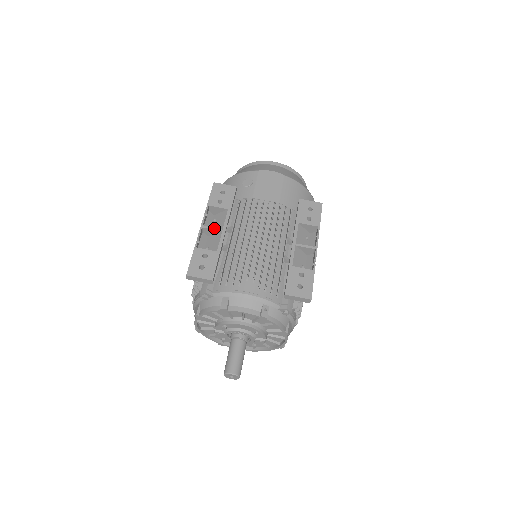
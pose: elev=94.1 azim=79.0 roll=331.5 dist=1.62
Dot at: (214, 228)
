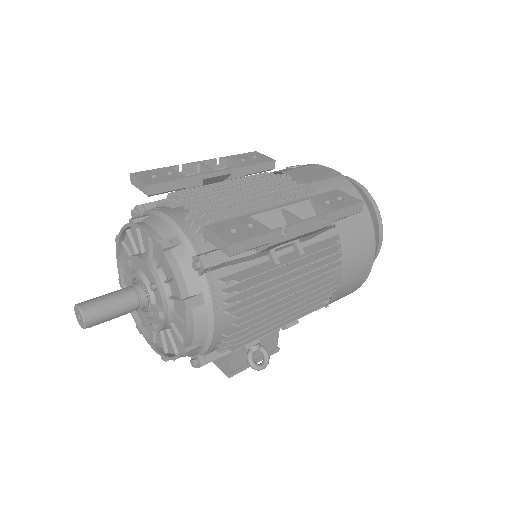
Dot at: (209, 167)
